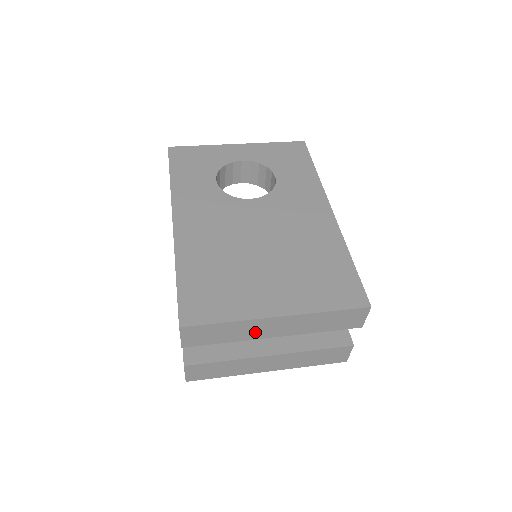
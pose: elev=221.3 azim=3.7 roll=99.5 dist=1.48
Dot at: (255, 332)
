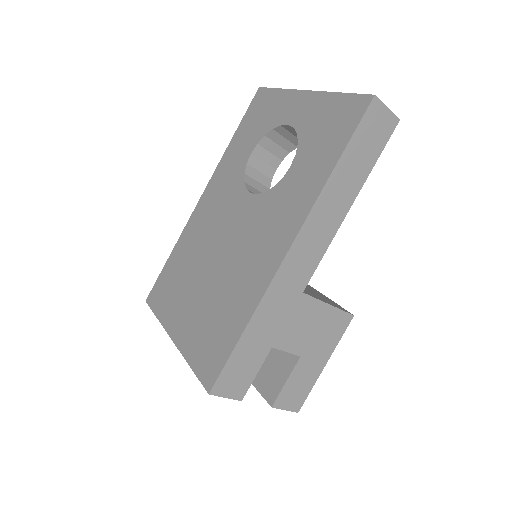
Dot at: occluded
